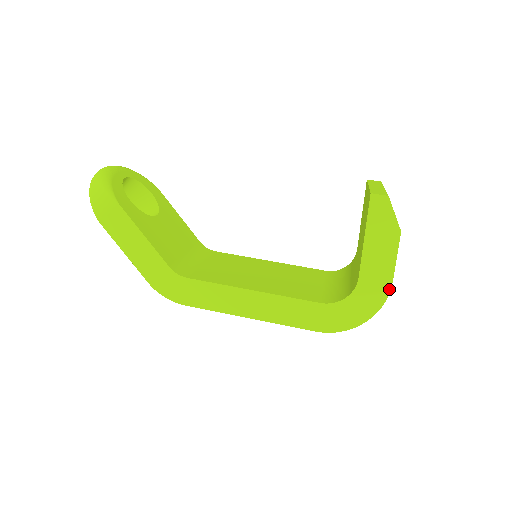
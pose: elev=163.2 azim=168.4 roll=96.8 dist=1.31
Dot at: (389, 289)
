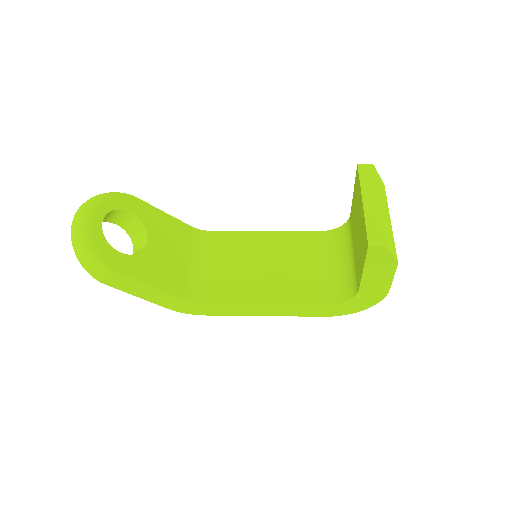
Dot at: (387, 293)
